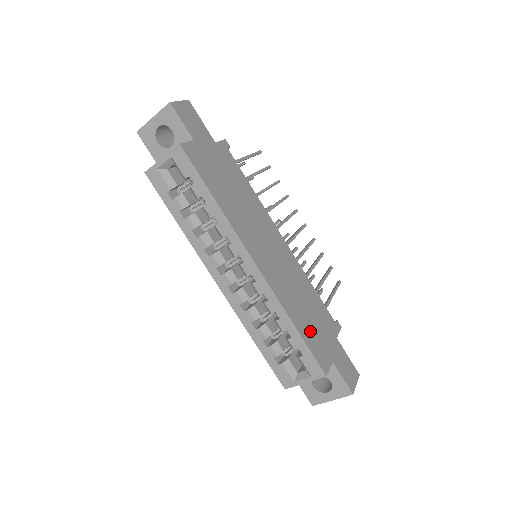
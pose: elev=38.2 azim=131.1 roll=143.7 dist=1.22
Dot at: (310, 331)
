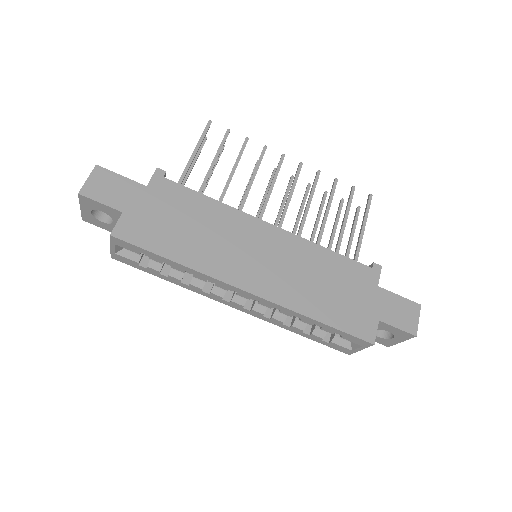
Dot at: (339, 309)
